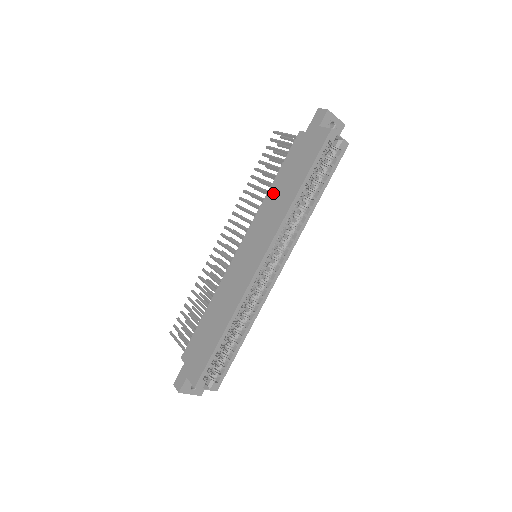
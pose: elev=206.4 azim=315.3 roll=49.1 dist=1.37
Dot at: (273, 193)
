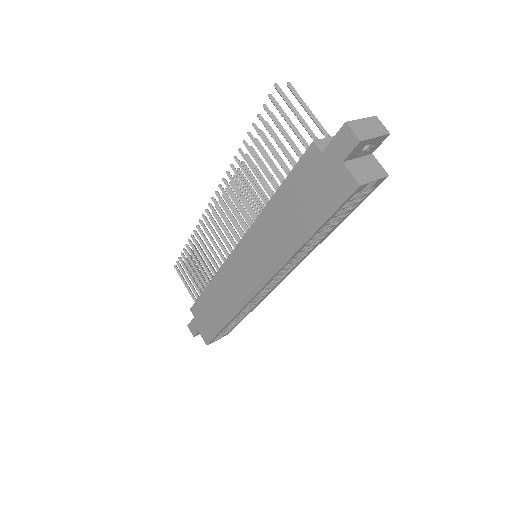
Dot at: (273, 215)
